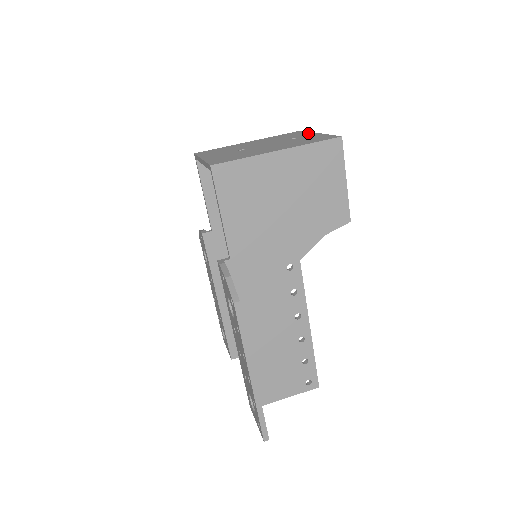
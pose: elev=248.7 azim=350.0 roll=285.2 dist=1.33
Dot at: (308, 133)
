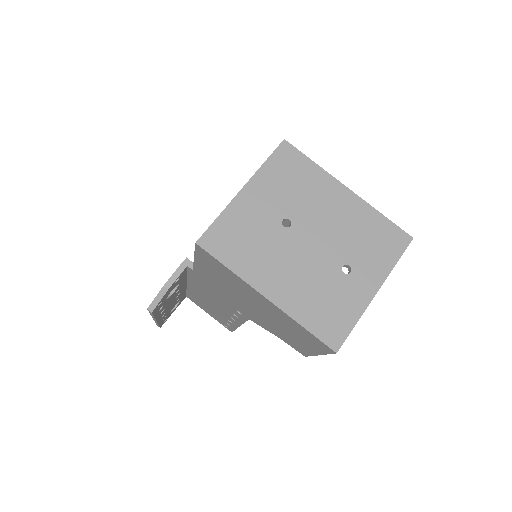
Dot at: (381, 272)
